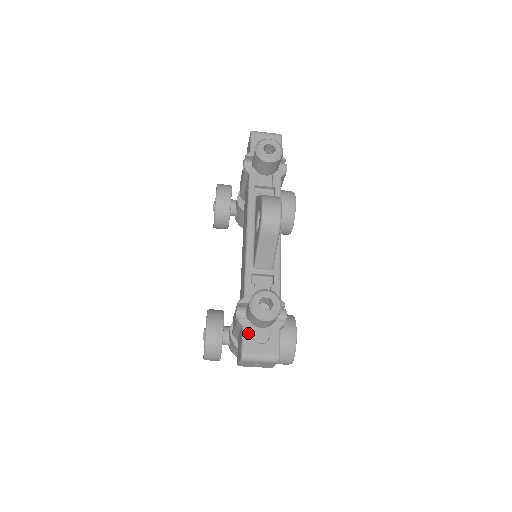
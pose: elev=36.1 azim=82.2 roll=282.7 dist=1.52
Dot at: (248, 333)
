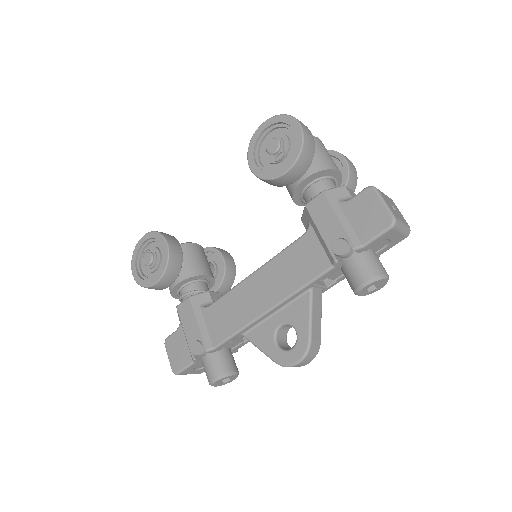
Dot at: (193, 366)
